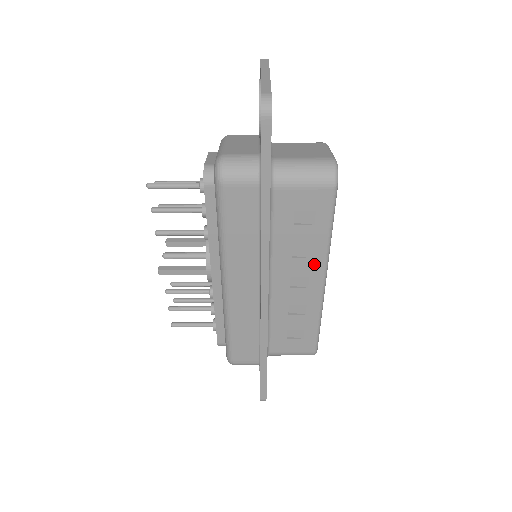
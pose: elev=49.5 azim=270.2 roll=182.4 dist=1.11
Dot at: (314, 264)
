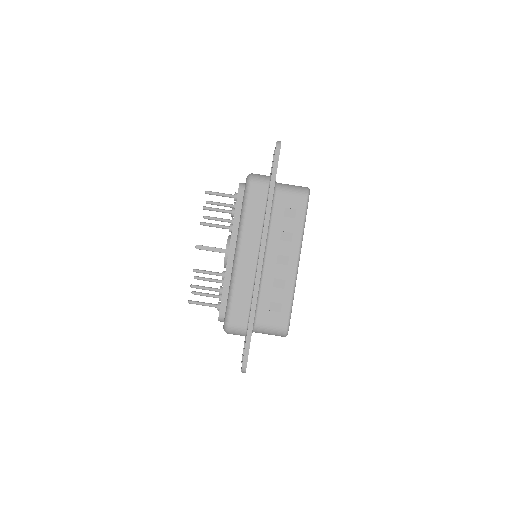
Dot at: (293, 247)
